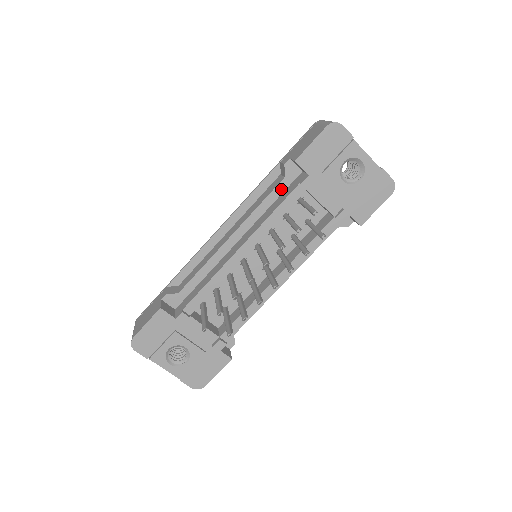
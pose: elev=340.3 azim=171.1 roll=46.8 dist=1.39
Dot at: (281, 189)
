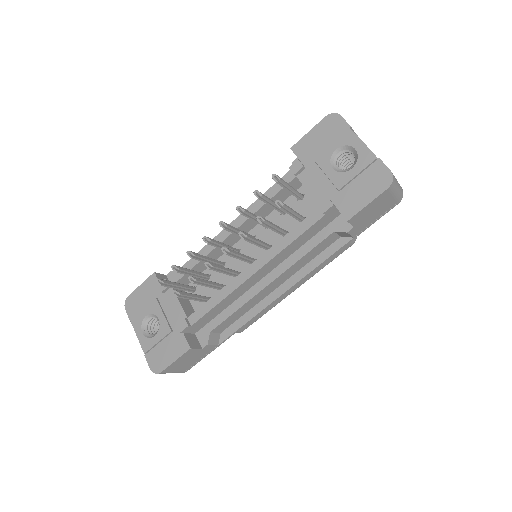
Dot at: occluded
